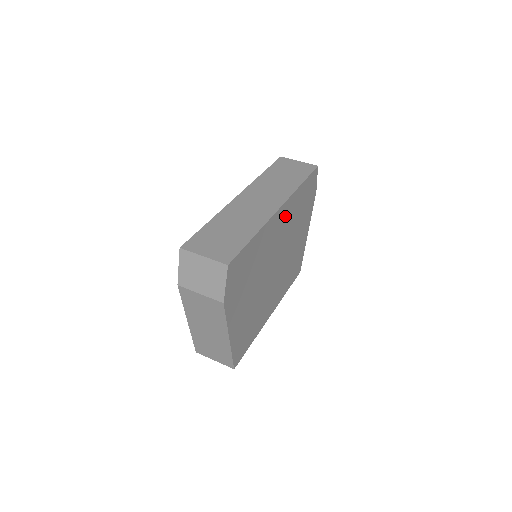
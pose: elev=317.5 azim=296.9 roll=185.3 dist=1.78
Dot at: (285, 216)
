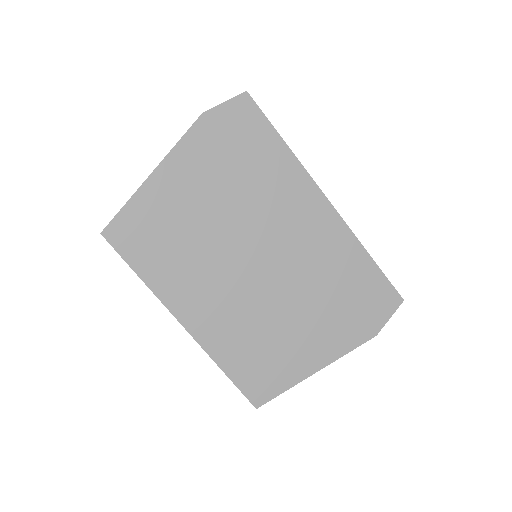
Dot at: (323, 232)
